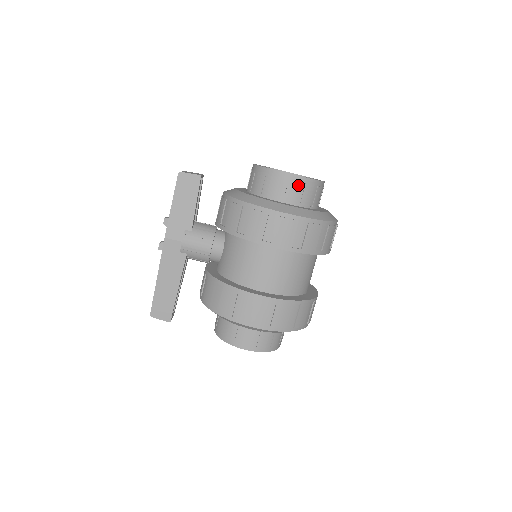
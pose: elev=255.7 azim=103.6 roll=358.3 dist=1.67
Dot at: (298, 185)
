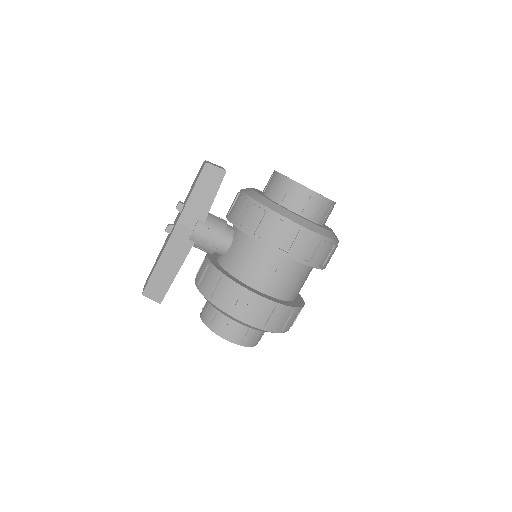
Dot at: (317, 203)
